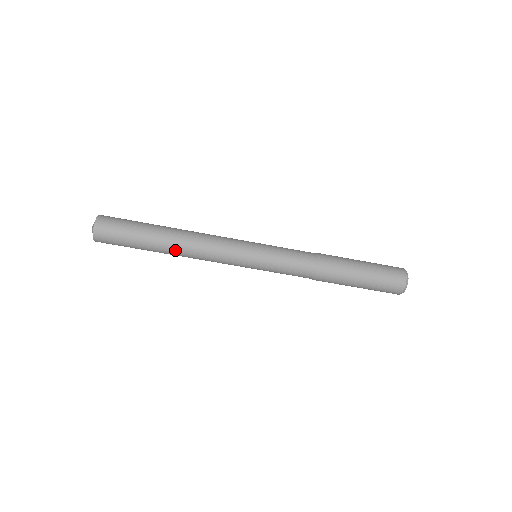
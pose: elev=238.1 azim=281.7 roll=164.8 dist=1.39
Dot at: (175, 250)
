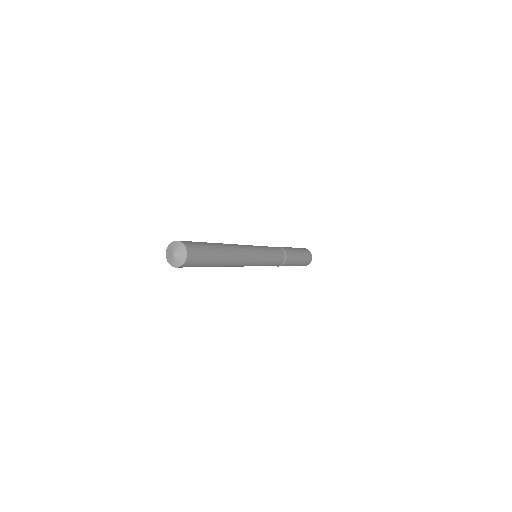
Dot at: (228, 263)
